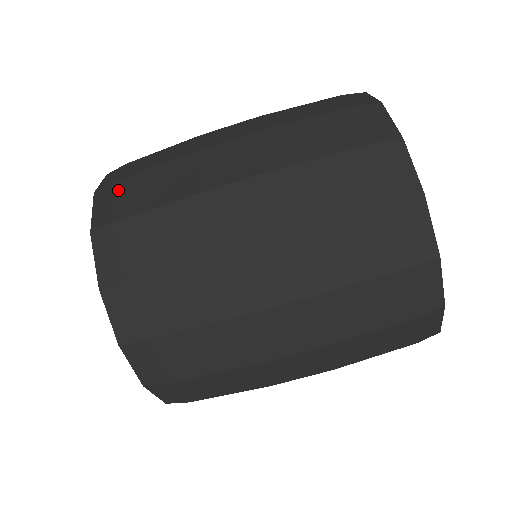
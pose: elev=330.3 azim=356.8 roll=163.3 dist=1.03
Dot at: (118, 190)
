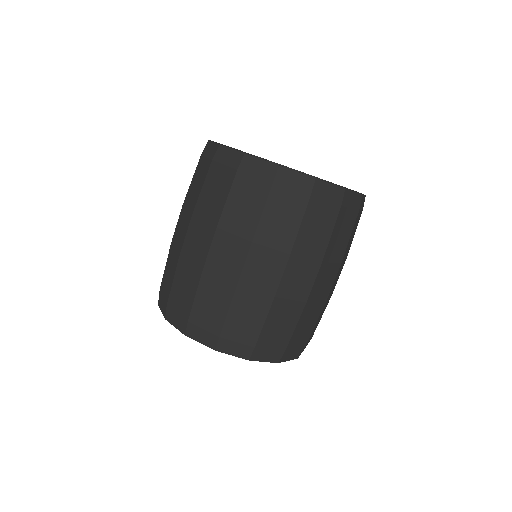
Dot at: (162, 292)
